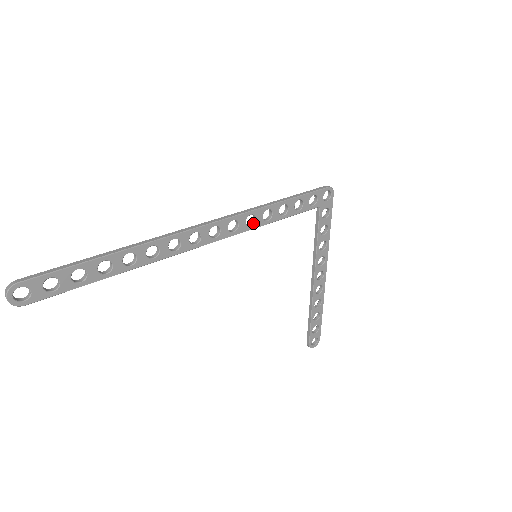
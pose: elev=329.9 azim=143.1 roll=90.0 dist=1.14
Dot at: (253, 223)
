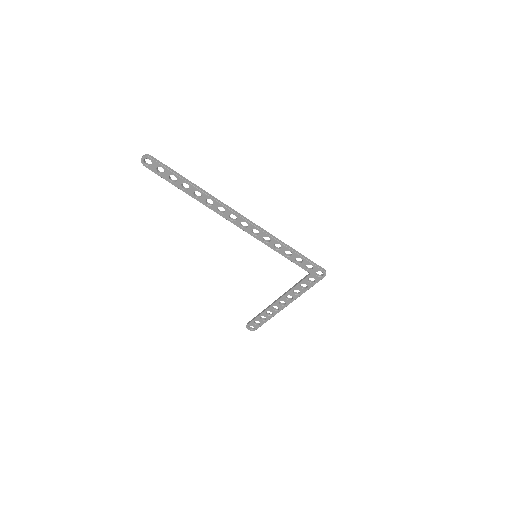
Dot at: (267, 242)
